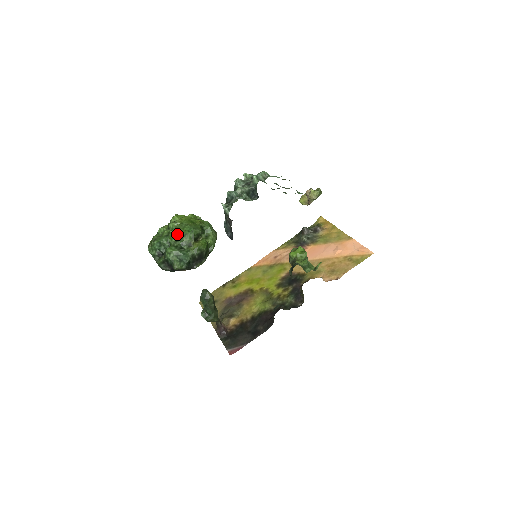
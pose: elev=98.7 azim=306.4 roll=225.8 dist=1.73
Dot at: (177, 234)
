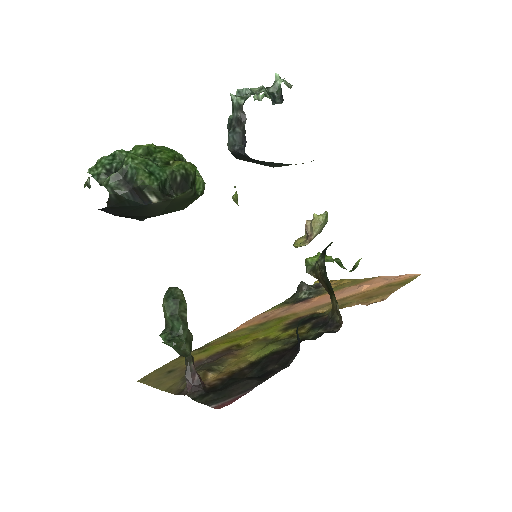
Dot at: occluded
